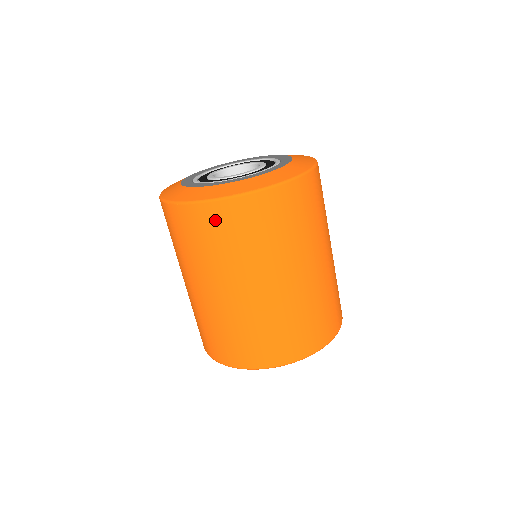
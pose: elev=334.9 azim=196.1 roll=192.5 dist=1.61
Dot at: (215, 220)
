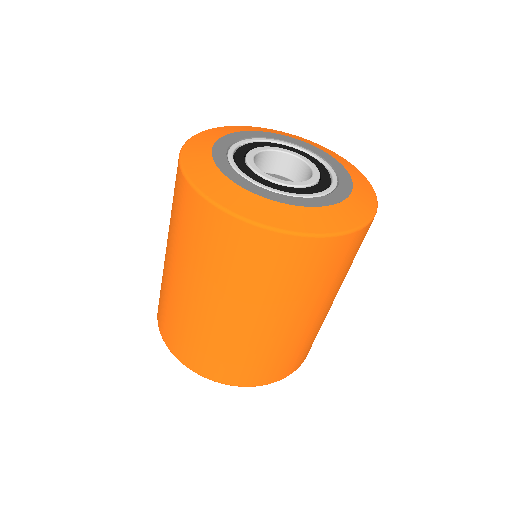
Dot at: (178, 189)
